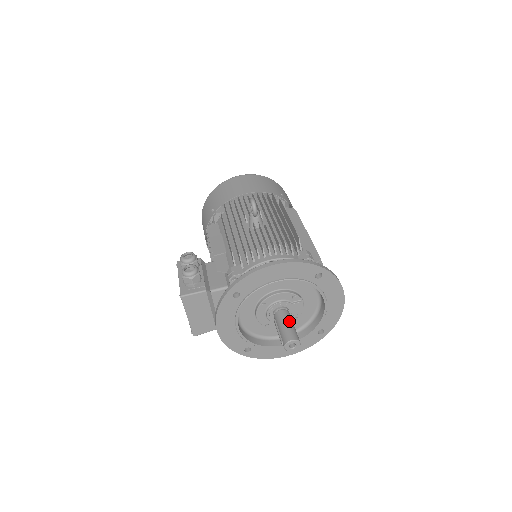
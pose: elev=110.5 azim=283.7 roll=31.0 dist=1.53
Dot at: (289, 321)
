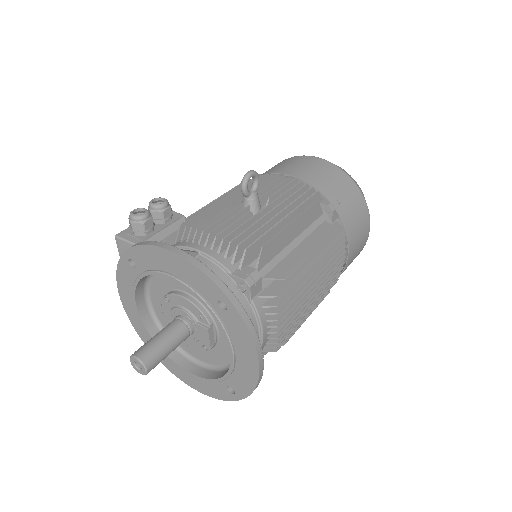
Dot at: (167, 337)
